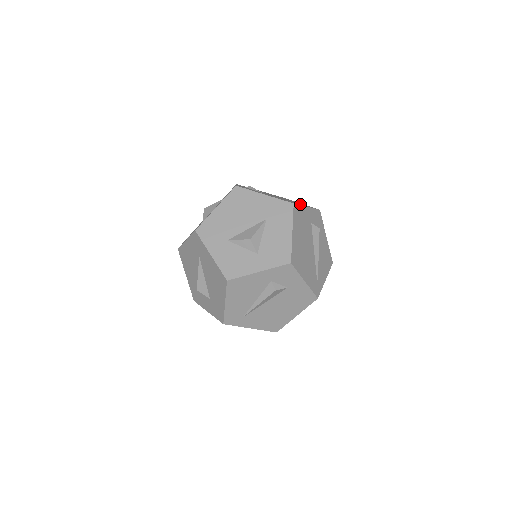
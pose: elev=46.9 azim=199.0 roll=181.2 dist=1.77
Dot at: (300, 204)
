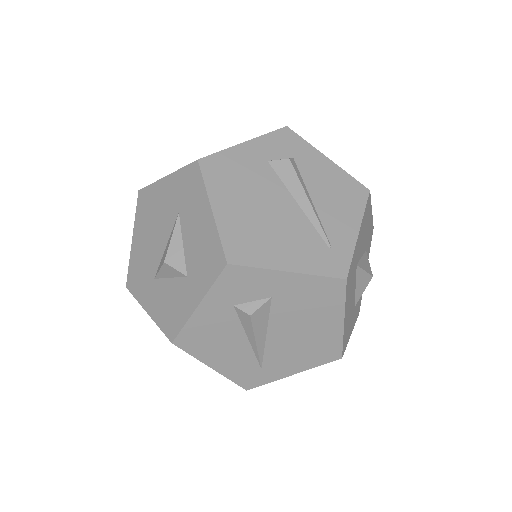
Dot at: occluded
